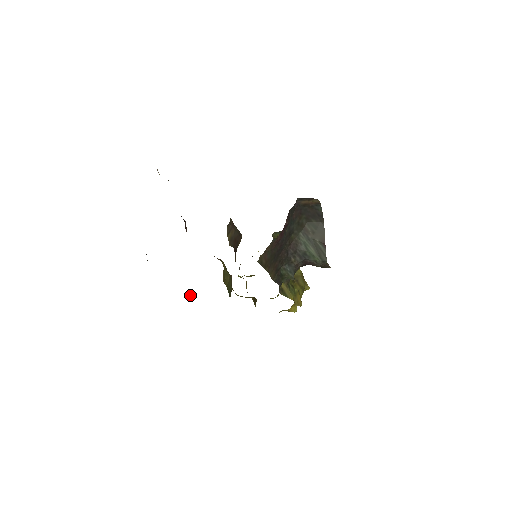
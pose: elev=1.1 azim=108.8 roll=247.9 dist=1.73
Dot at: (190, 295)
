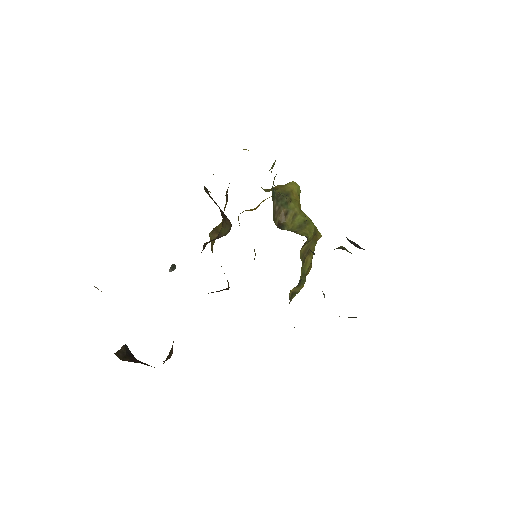
Dot at: occluded
